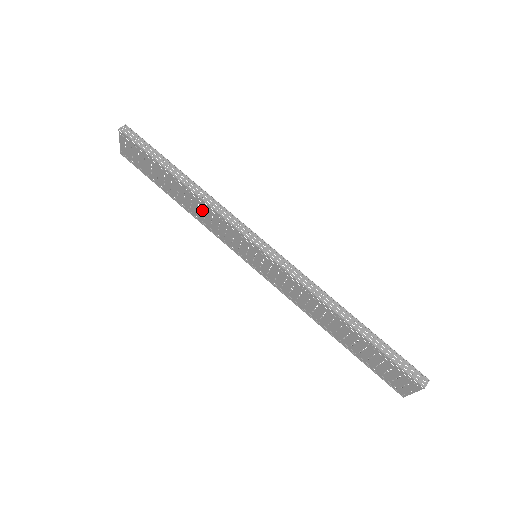
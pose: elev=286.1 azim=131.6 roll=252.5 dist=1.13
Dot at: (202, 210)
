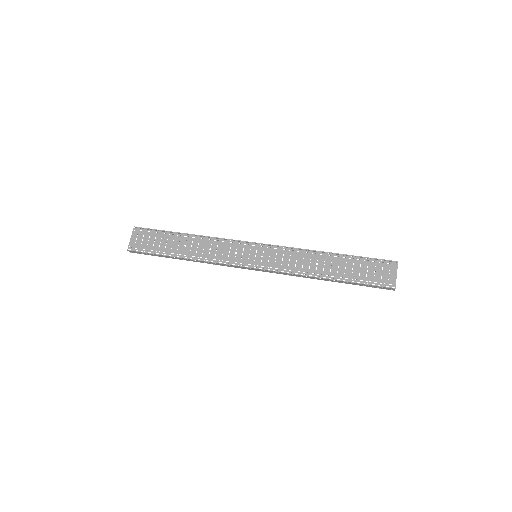
Dot at: (208, 246)
